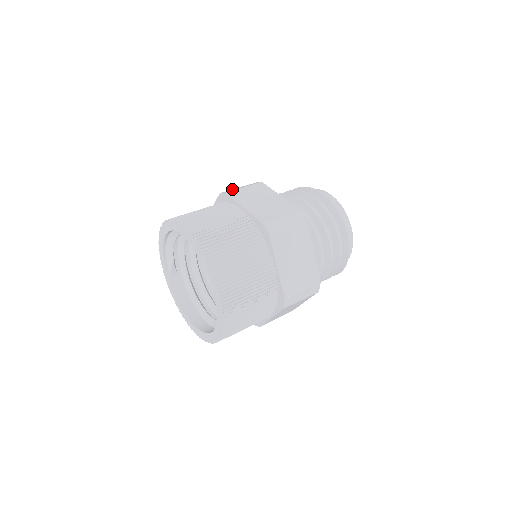
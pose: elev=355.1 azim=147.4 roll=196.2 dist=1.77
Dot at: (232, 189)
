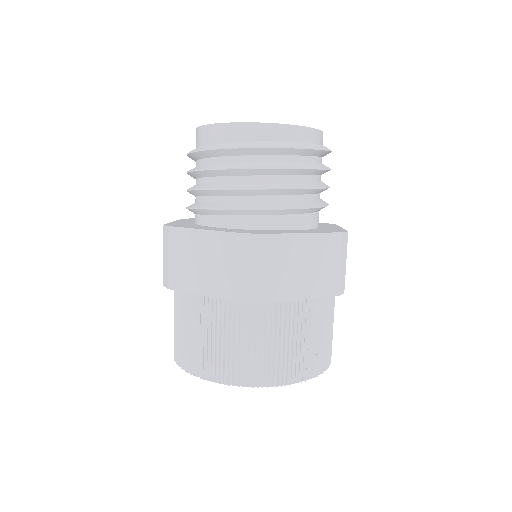
Dot at: (242, 281)
